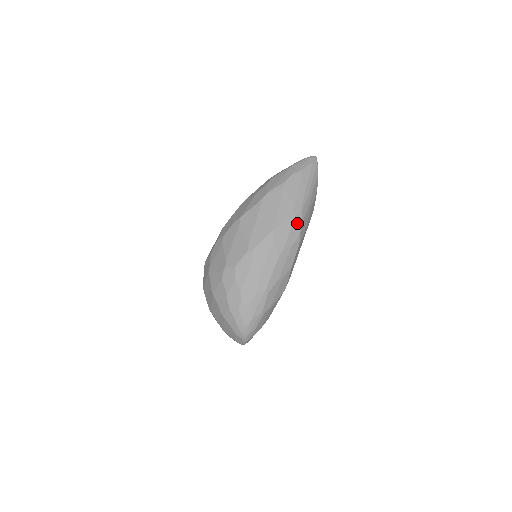
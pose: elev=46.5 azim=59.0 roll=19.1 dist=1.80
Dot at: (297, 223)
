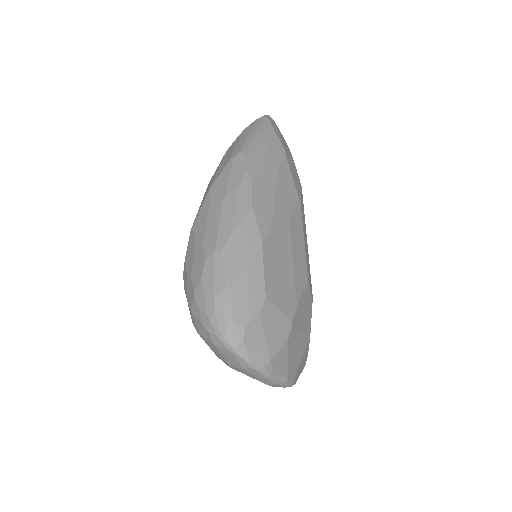
Dot at: (238, 164)
